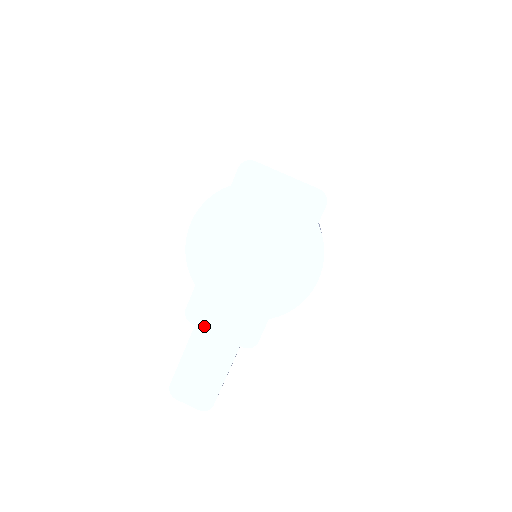
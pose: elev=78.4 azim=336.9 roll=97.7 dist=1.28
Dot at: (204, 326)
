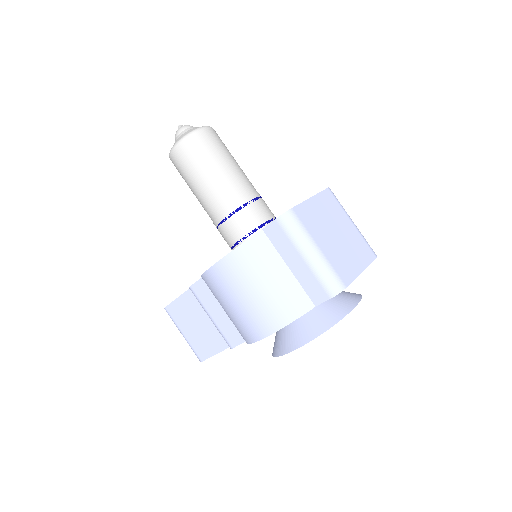
Dot at: occluded
